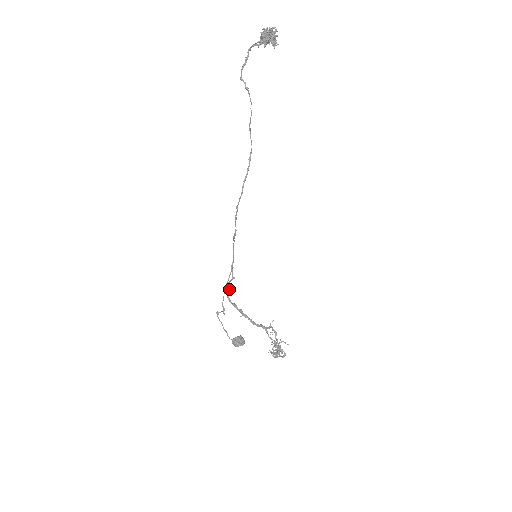
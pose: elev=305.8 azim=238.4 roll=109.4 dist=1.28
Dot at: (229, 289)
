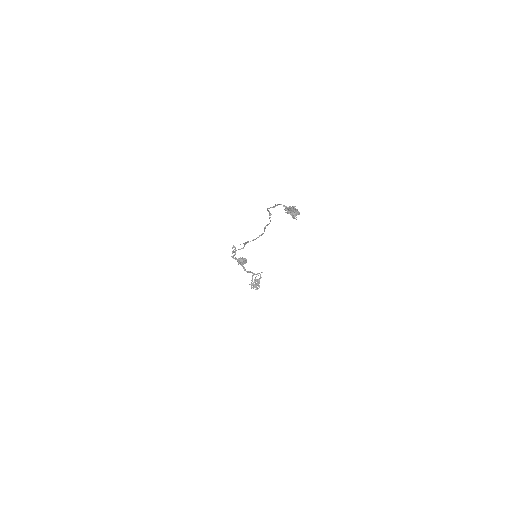
Dot at: (234, 254)
